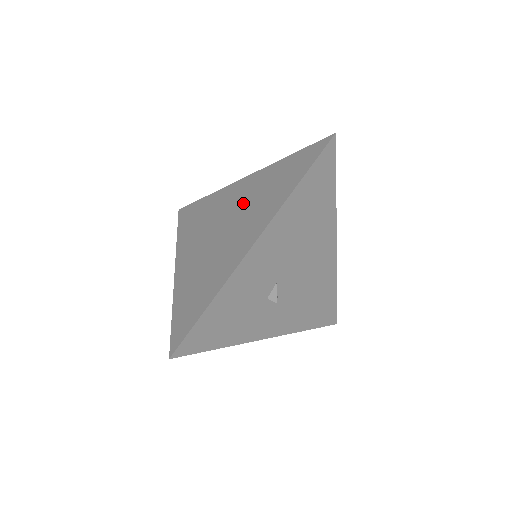
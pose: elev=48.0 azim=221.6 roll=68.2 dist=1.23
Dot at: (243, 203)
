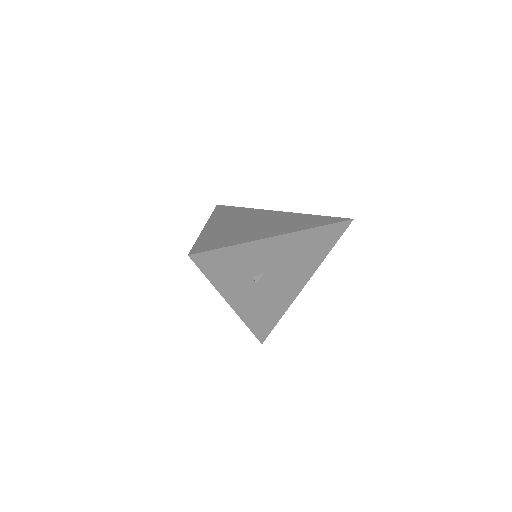
Dot at: (275, 219)
